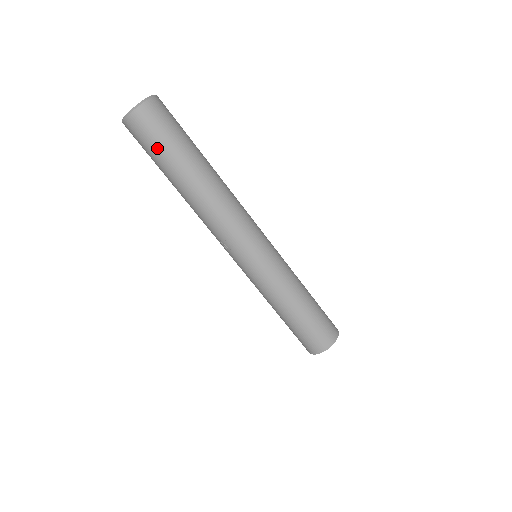
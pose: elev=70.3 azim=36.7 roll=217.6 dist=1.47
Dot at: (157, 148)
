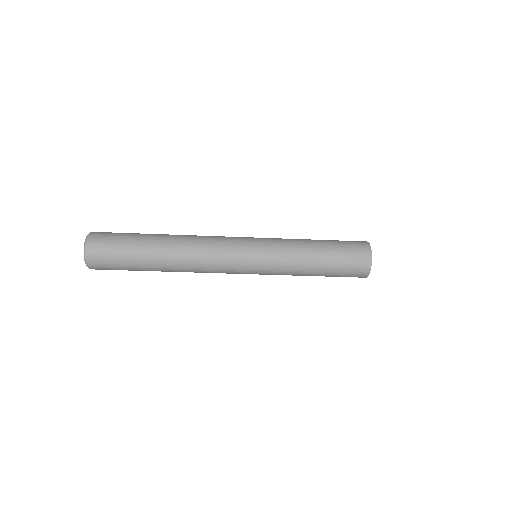
Dot at: occluded
